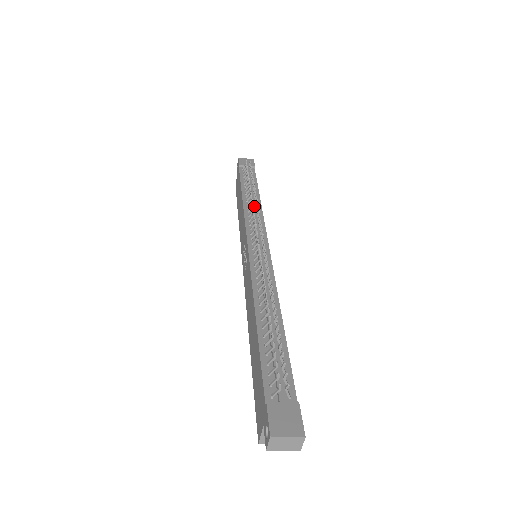
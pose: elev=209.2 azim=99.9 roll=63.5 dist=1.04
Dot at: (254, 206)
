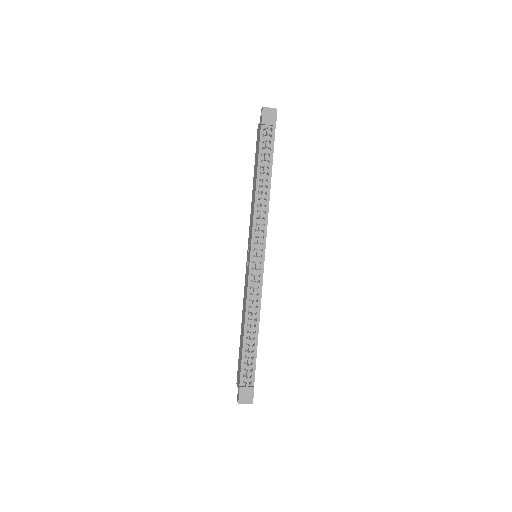
Dot at: (263, 205)
